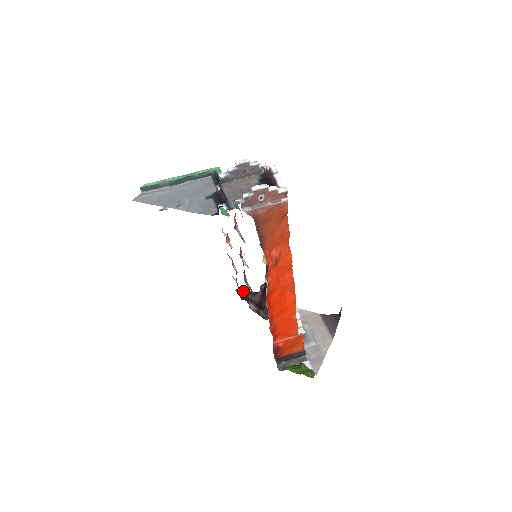
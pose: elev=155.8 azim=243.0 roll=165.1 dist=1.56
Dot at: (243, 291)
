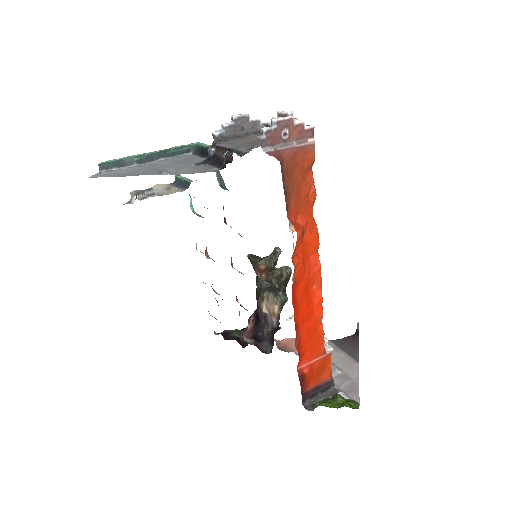
Dot at: (224, 331)
